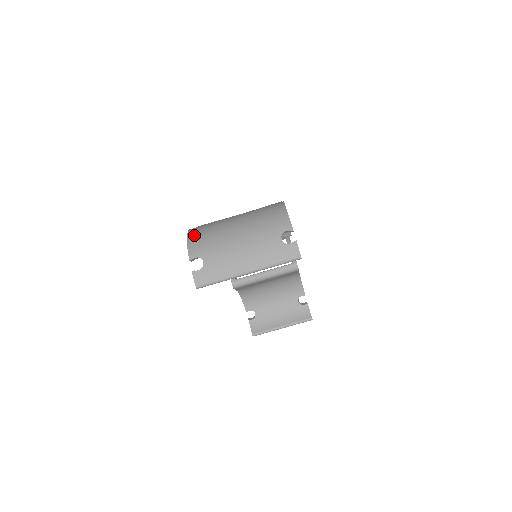
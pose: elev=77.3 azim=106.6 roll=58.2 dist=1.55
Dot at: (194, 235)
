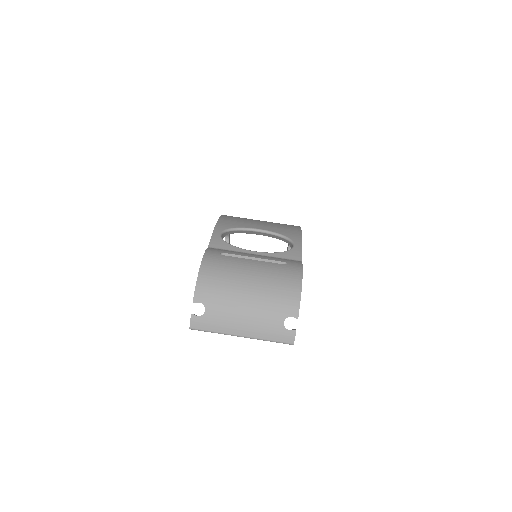
Dot at: (206, 273)
